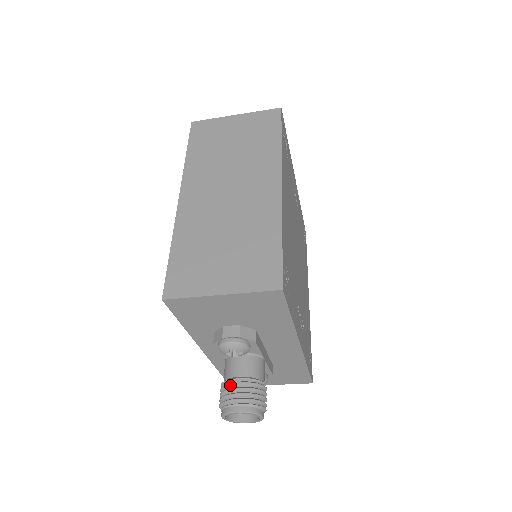
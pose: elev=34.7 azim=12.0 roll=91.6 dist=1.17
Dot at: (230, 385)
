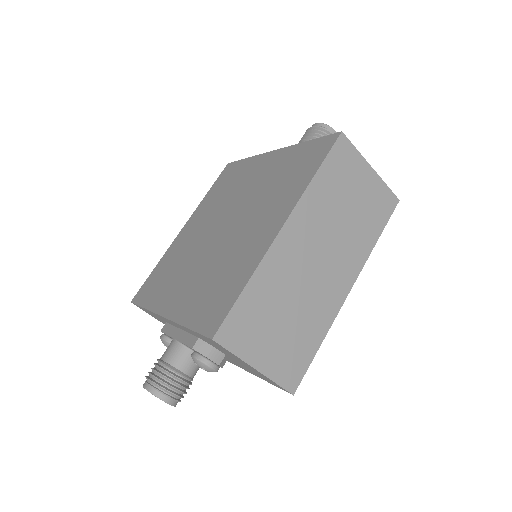
Dot at: (174, 376)
